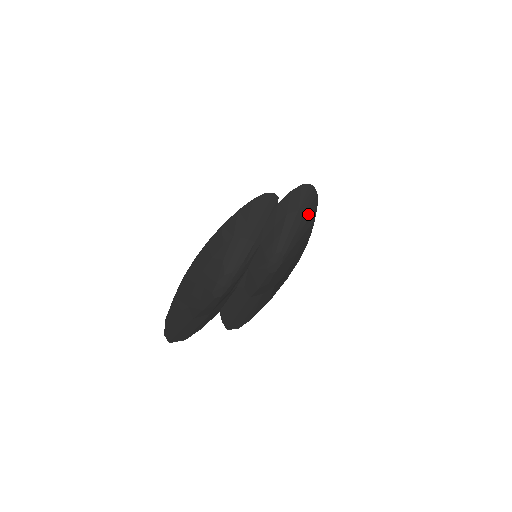
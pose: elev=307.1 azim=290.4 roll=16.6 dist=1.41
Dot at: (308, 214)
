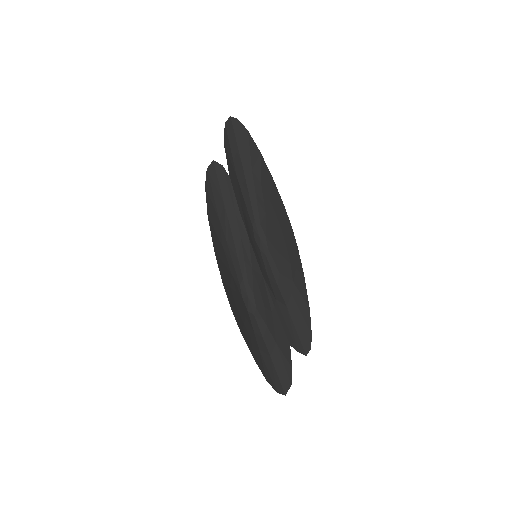
Dot at: (256, 167)
